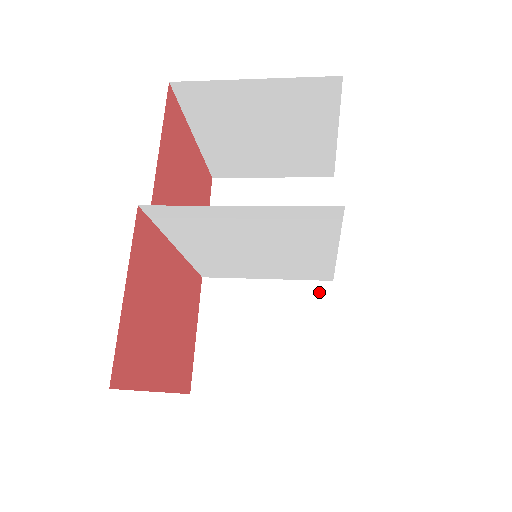
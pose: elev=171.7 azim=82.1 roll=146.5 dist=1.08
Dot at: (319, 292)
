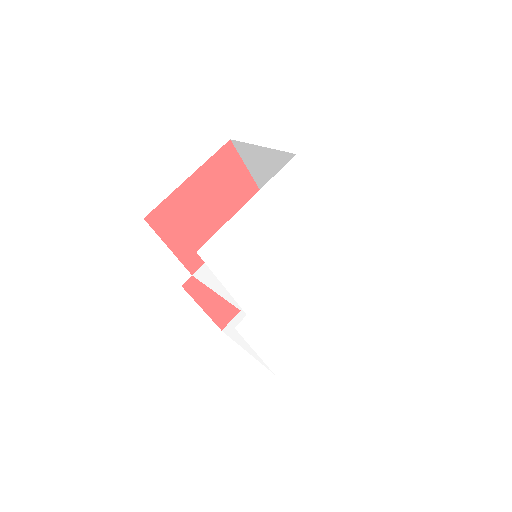
Dot at: occluded
